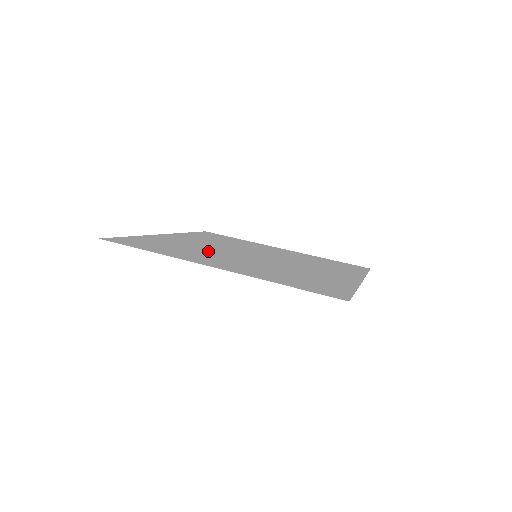
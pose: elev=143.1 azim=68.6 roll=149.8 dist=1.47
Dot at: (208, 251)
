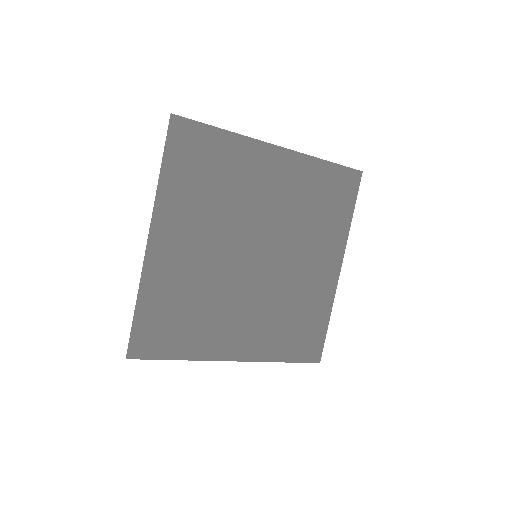
Dot at: (232, 208)
